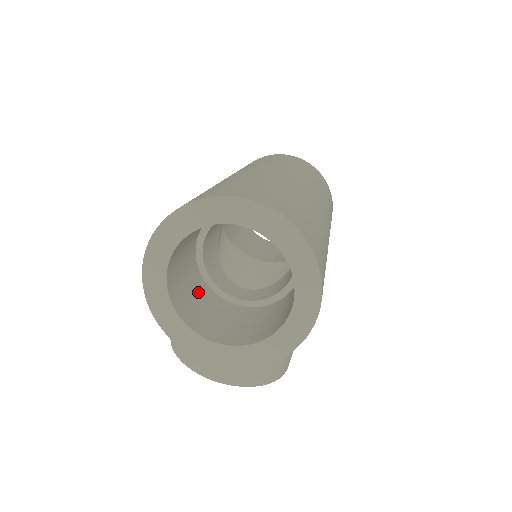
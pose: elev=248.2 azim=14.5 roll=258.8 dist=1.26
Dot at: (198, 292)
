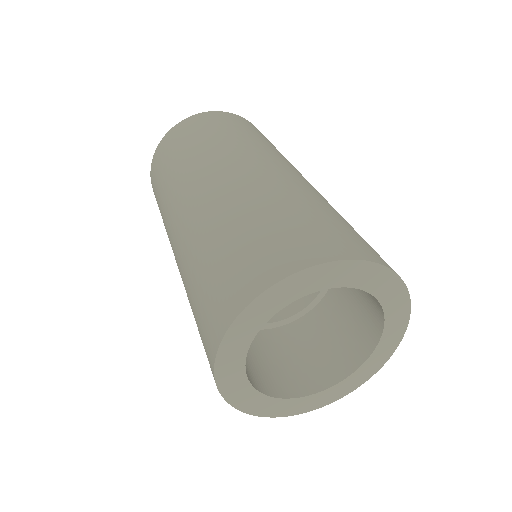
Dot at: (258, 349)
